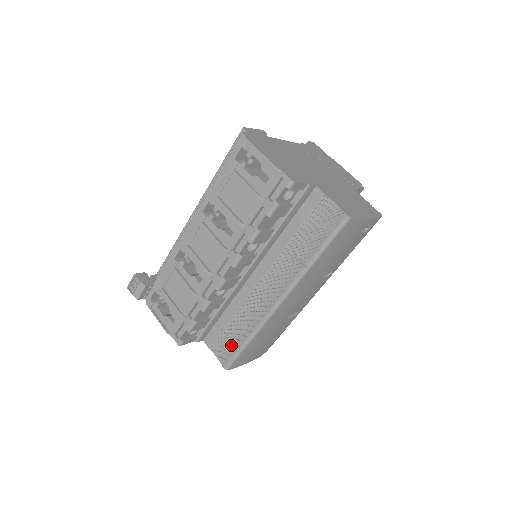
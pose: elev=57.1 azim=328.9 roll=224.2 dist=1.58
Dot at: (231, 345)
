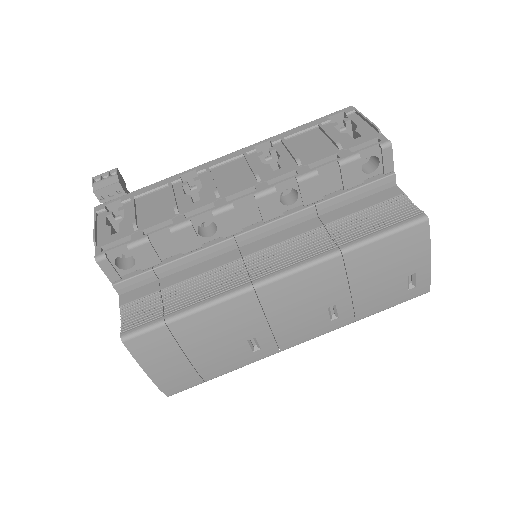
Dot at: (158, 311)
